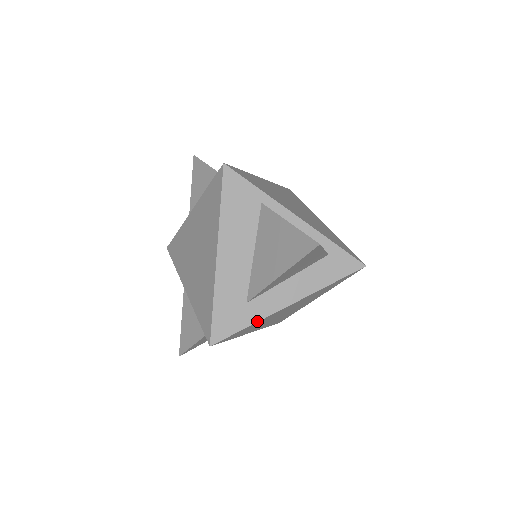
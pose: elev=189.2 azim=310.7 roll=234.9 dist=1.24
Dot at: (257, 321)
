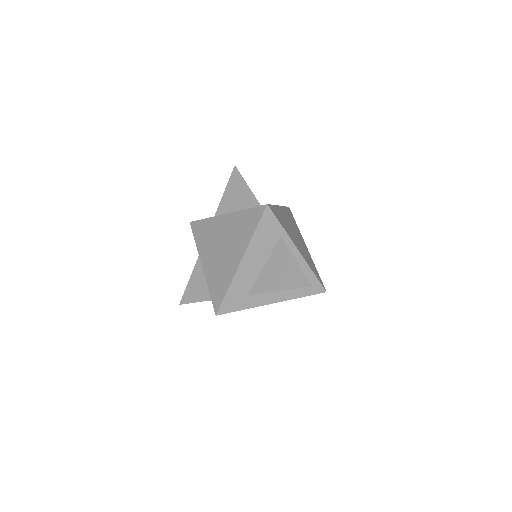
Dot at: occluded
